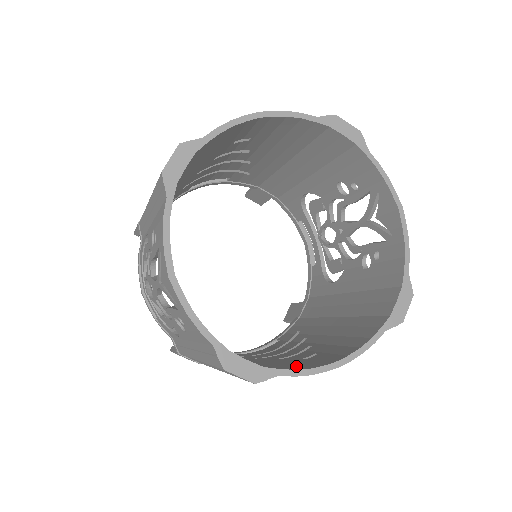
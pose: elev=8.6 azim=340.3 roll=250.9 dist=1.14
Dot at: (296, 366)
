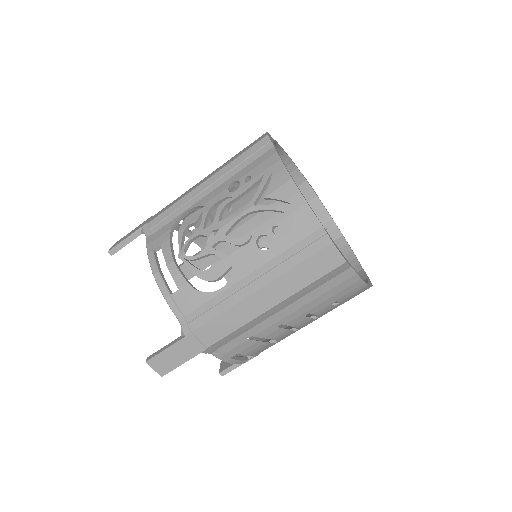
Dot at: occluded
